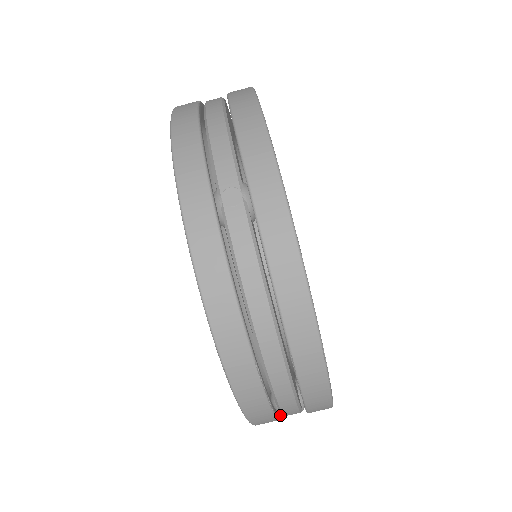
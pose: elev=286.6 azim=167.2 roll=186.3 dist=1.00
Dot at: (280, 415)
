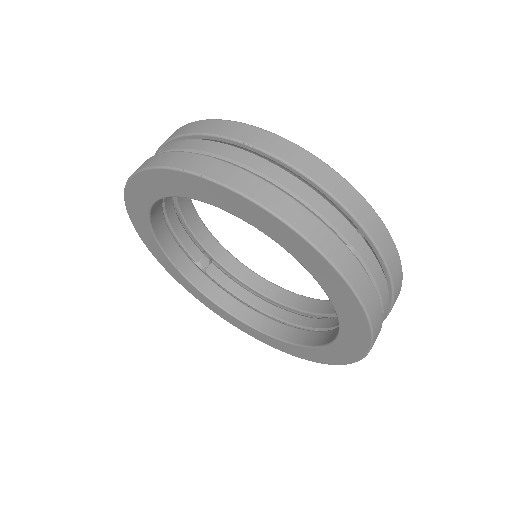
Dot at: occluded
